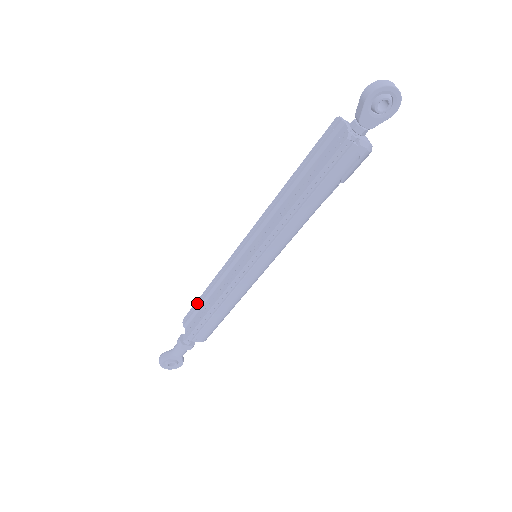
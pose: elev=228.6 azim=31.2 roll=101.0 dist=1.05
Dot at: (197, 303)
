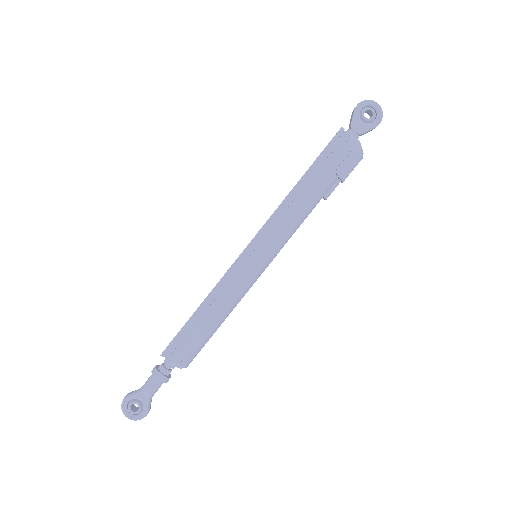
Dot at: occluded
